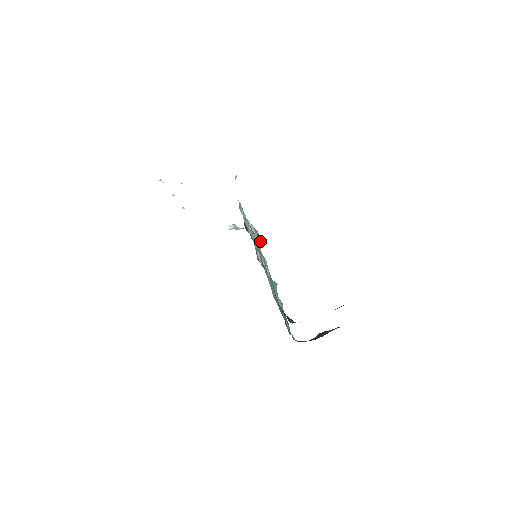
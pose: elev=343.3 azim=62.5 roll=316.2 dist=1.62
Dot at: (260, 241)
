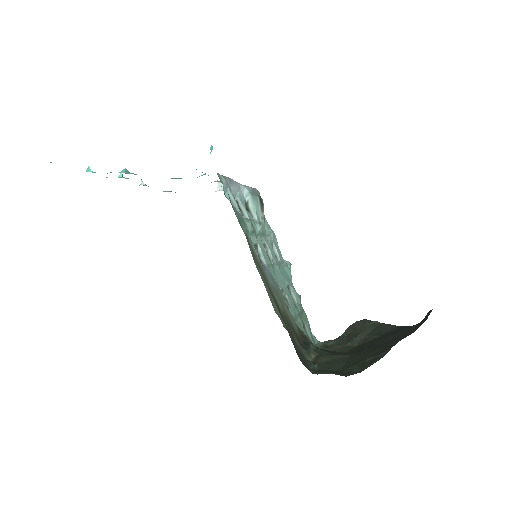
Dot at: (263, 208)
